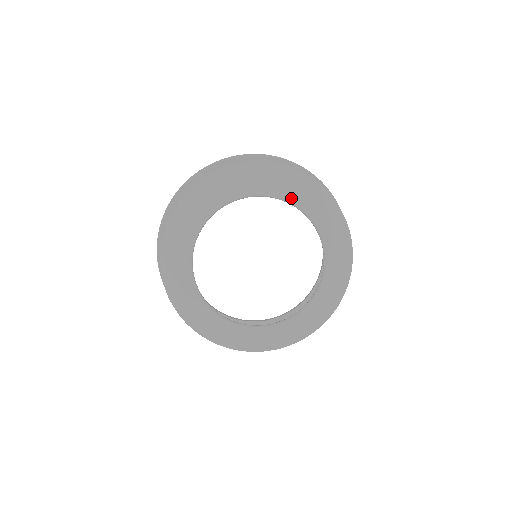
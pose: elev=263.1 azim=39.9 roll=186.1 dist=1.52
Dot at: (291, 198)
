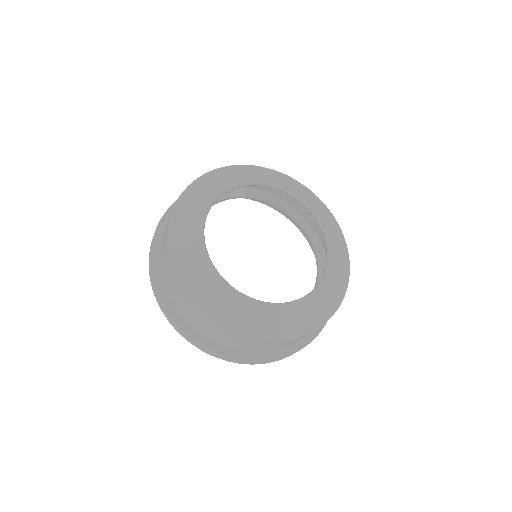
Dot at: (238, 182)
